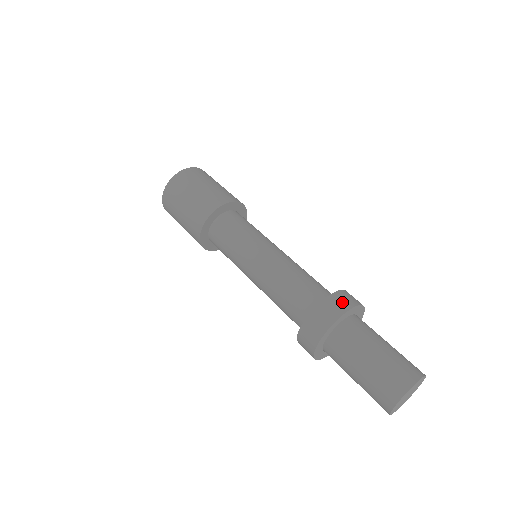
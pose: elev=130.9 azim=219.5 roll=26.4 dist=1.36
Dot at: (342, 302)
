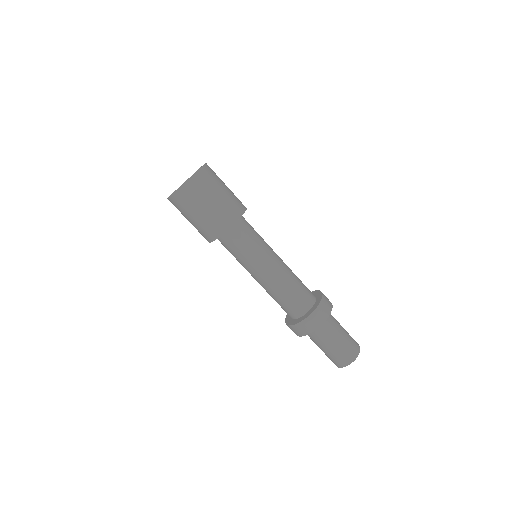
Dot at: (326, 308)
